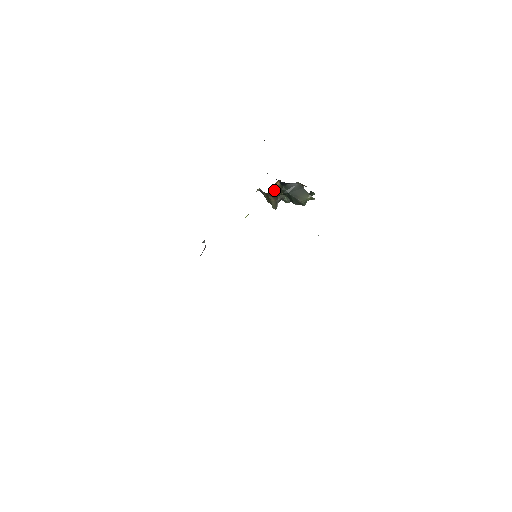
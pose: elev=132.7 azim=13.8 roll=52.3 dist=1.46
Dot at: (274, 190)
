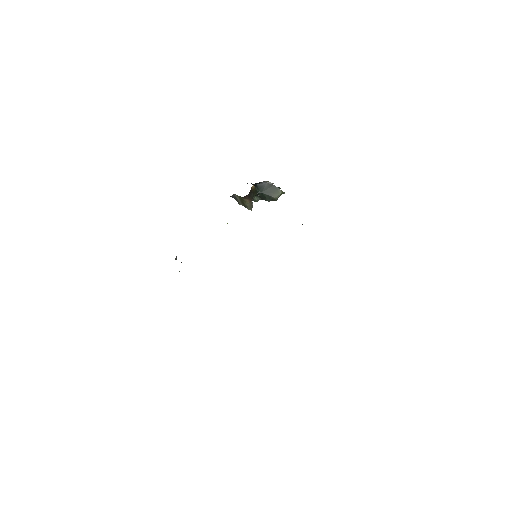
Dot at: (250, 192)
